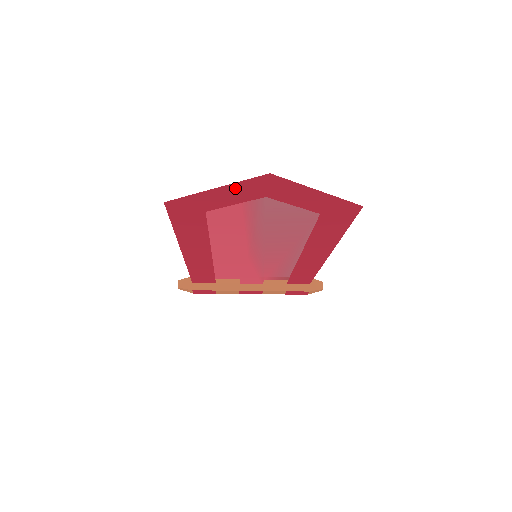
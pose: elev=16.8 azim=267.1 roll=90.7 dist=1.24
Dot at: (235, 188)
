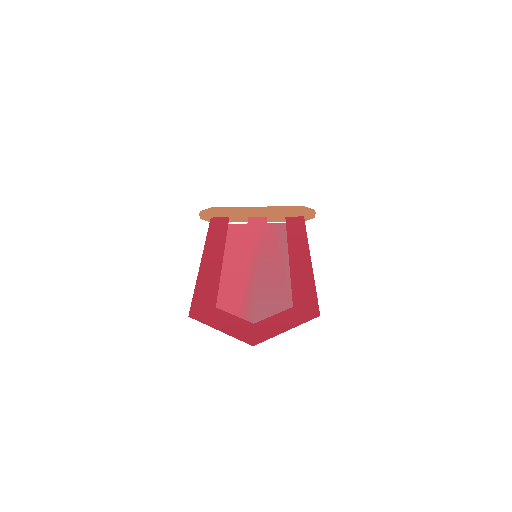
Dot at: (233, 331)
